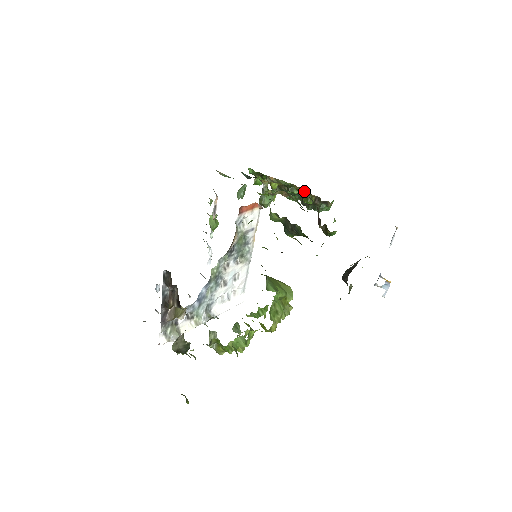
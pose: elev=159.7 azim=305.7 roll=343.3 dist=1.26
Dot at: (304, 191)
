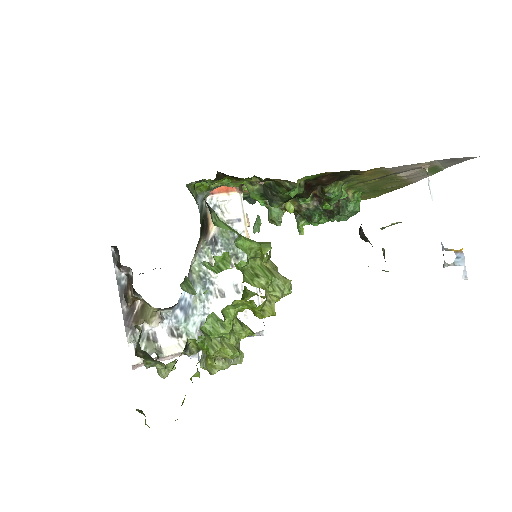
Dot at: (321, 199)
